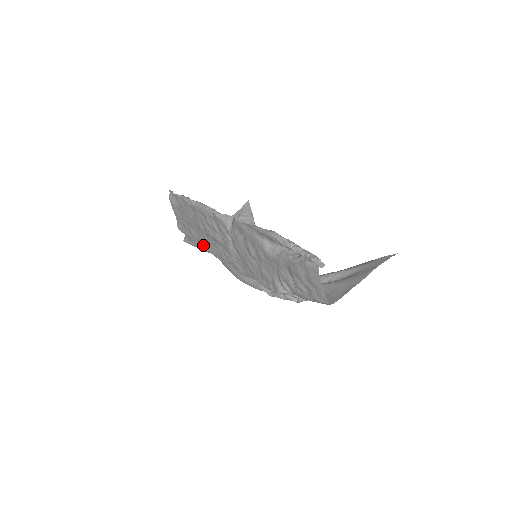
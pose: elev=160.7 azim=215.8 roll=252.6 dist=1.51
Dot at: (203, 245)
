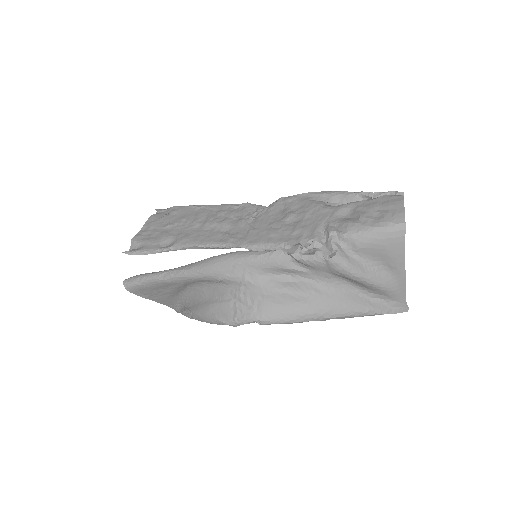
Dot at: (178, 240)
